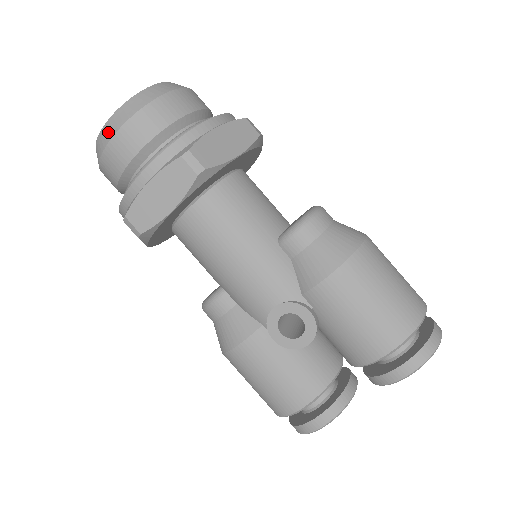
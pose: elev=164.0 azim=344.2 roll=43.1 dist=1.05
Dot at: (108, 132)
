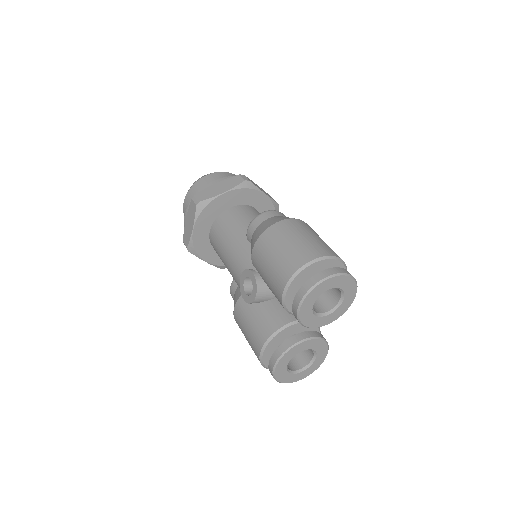
Dot at: occluded
